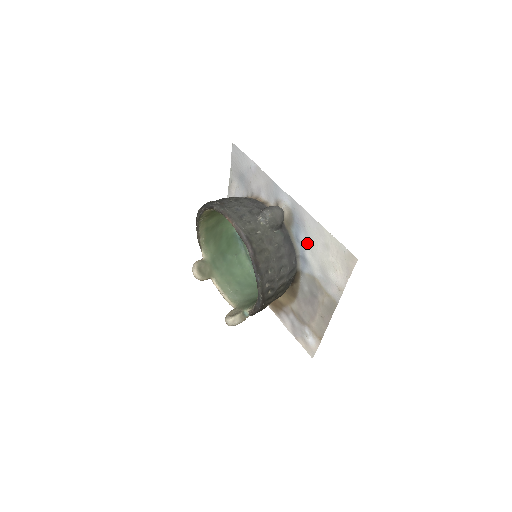
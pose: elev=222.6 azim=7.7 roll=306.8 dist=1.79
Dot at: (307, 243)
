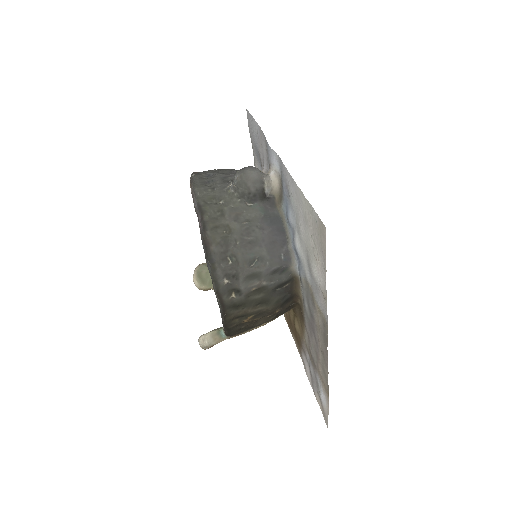
Dot at: (295, 224)
